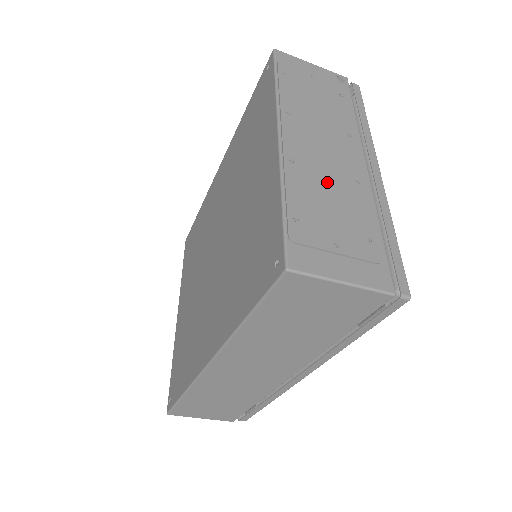
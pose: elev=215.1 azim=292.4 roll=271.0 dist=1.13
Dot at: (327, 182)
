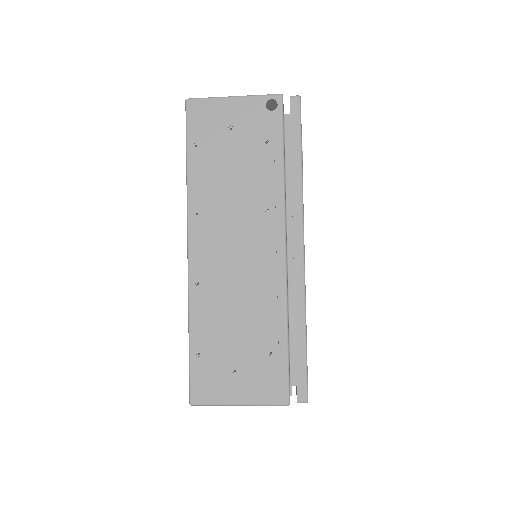
Dot at: (233, 296)
